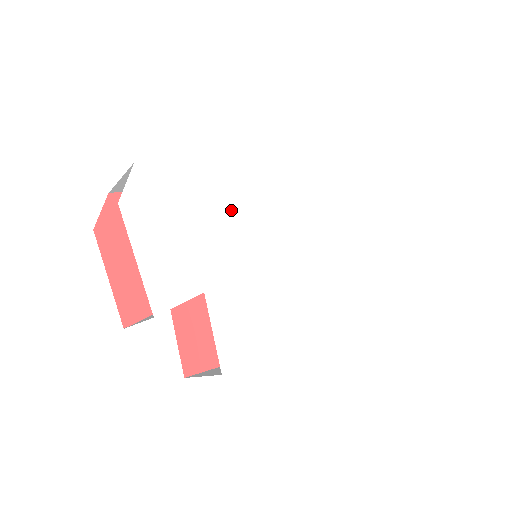
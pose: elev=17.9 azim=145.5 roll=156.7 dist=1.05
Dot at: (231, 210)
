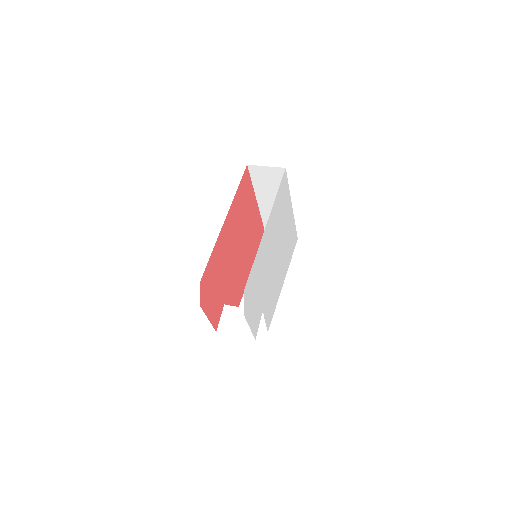
Dot at: (265, 264)
